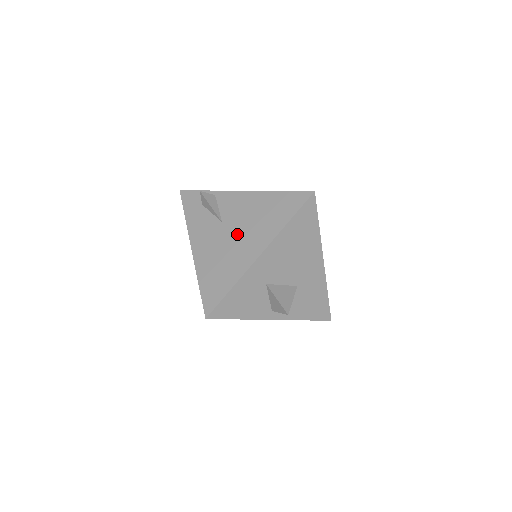
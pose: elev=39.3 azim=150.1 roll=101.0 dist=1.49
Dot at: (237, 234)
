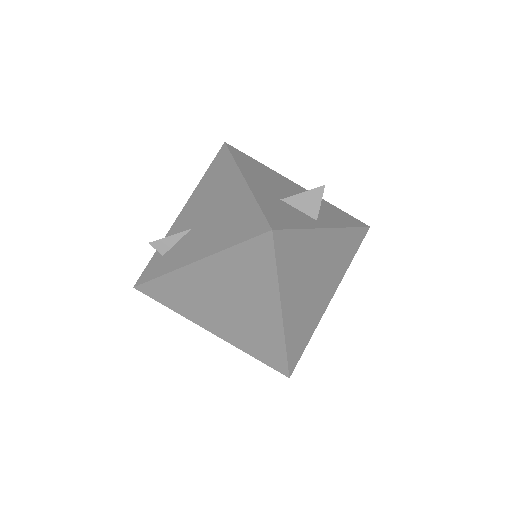
Dot at: (212, 208)
